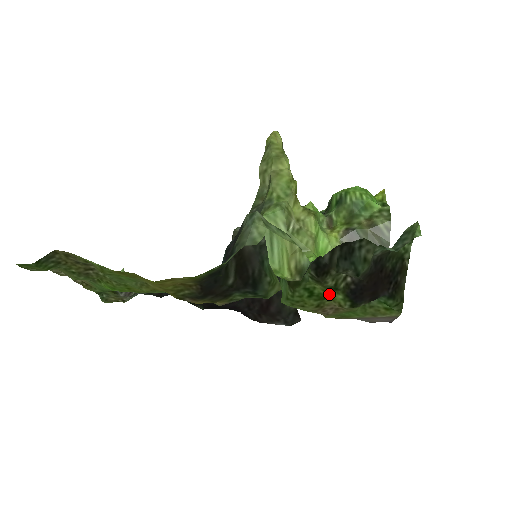
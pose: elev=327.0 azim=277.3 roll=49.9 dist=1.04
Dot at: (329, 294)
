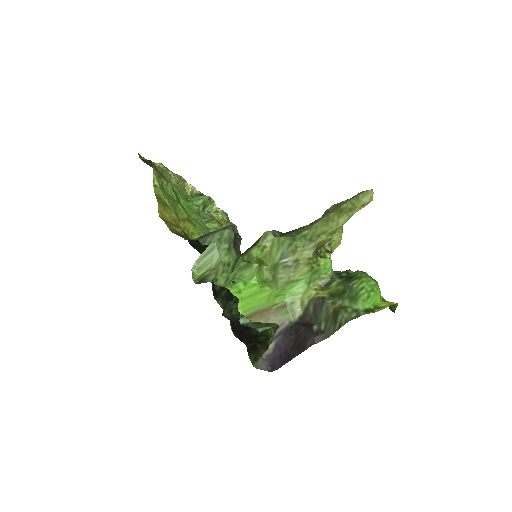
Dot at: occluded
